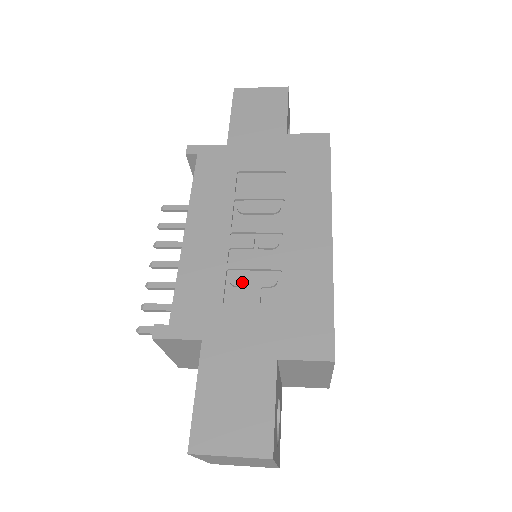
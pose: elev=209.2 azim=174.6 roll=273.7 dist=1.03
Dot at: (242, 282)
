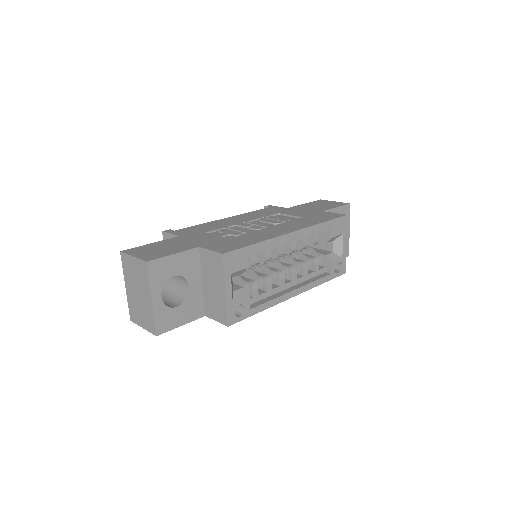
Dot at: (224, 231)
